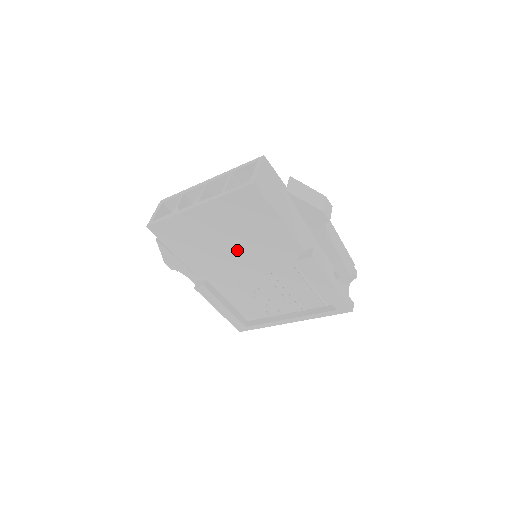
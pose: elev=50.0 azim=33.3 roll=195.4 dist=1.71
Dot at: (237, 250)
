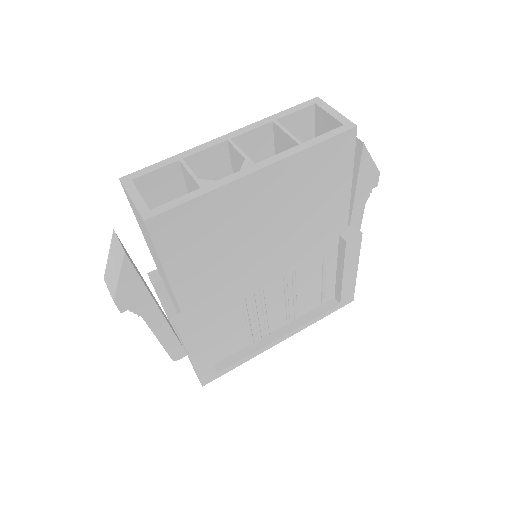
Dot at: (271, 243)
